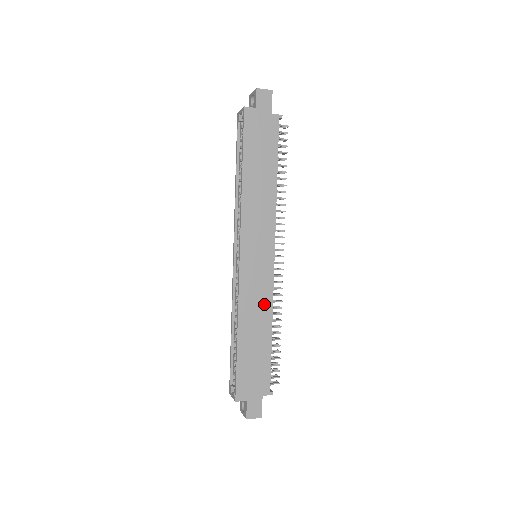
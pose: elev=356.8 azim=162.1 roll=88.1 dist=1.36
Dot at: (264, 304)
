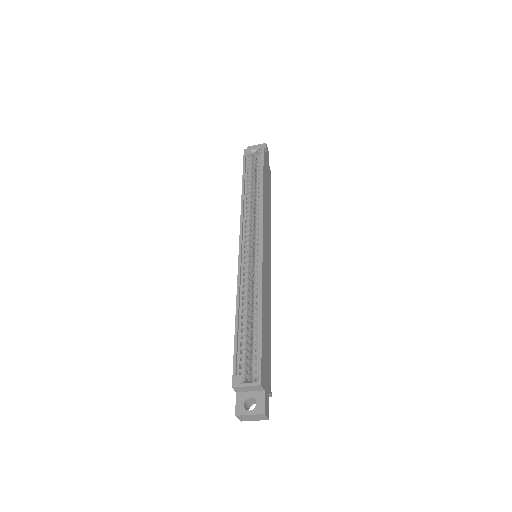
Dot at: (269, 297)
